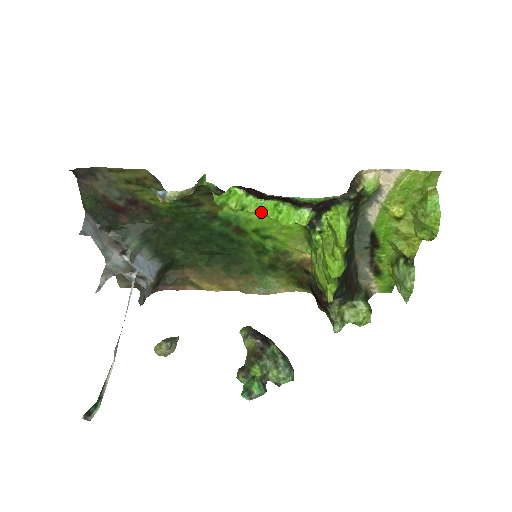
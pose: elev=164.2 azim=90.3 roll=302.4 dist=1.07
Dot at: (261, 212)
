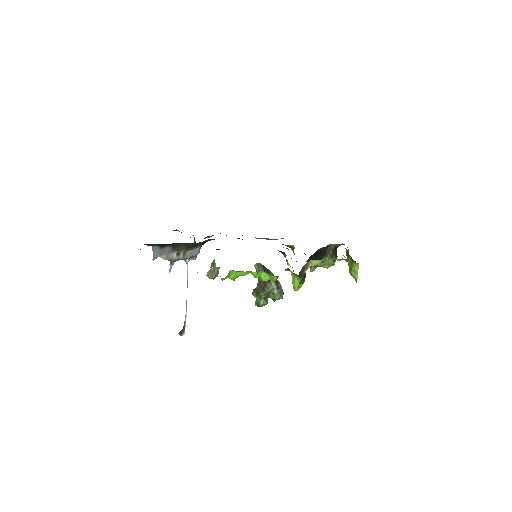
Dot at: occluded
